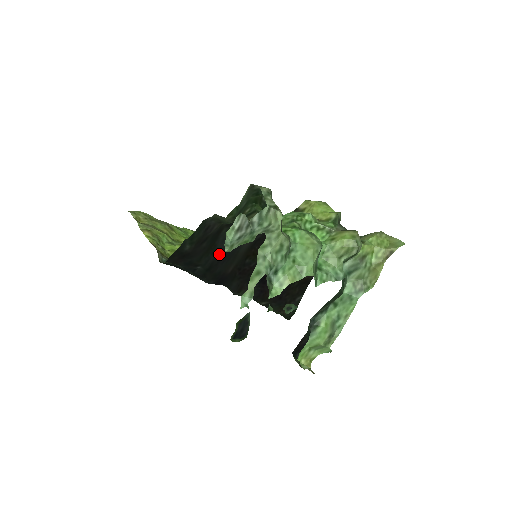
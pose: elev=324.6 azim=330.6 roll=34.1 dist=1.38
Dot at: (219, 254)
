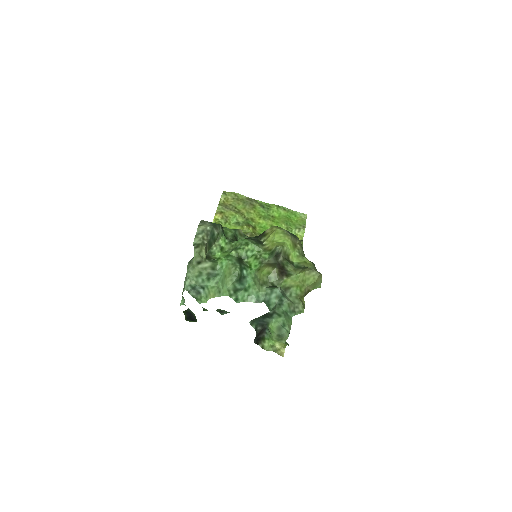
Dot at: occluded
